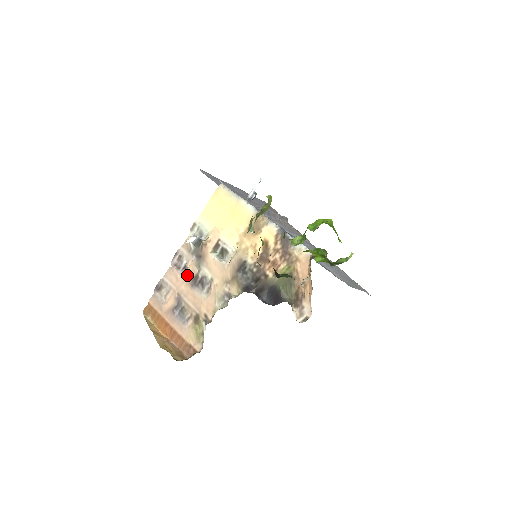
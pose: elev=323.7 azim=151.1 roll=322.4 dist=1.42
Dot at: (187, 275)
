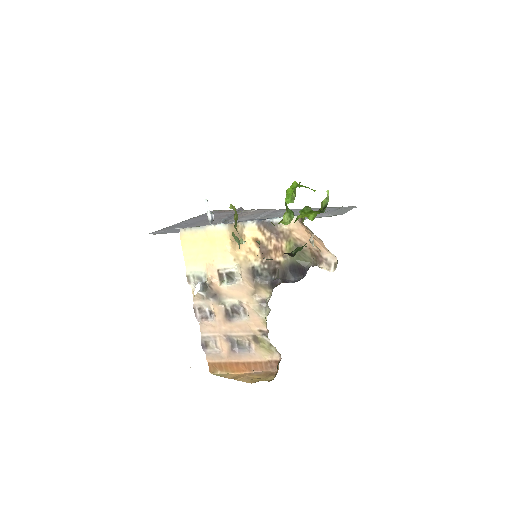
Dot at: (218, 317)
